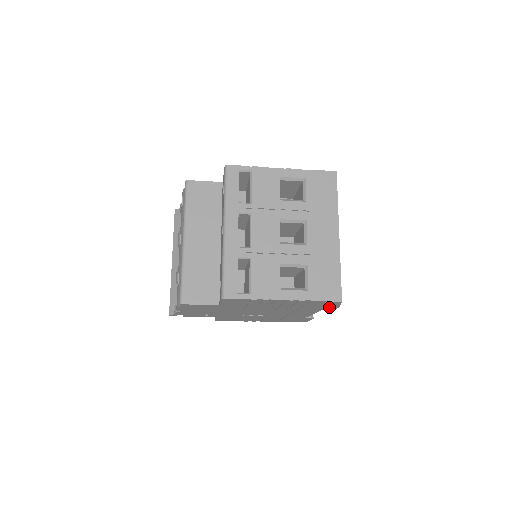
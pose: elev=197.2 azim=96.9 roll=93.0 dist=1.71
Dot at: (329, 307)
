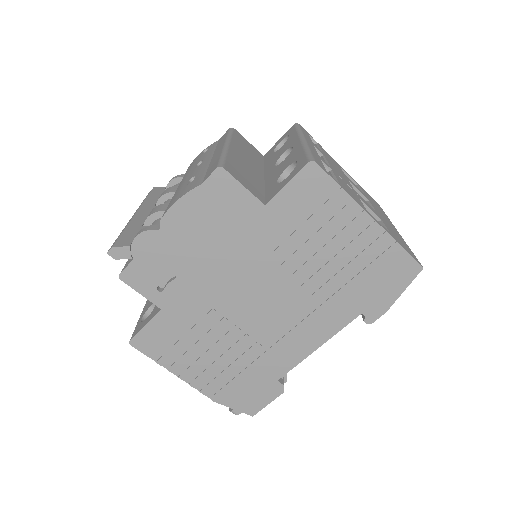
Dot at: (378, 303)
